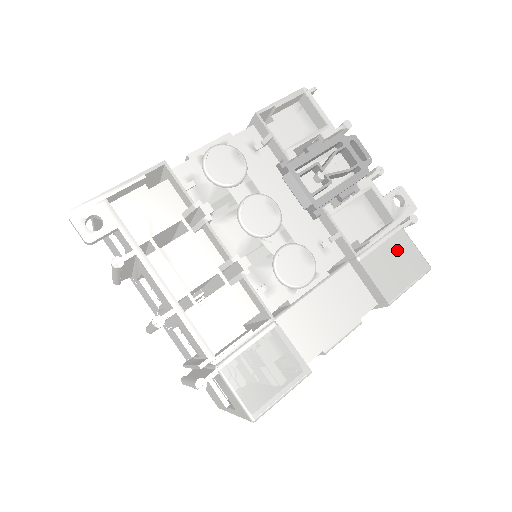
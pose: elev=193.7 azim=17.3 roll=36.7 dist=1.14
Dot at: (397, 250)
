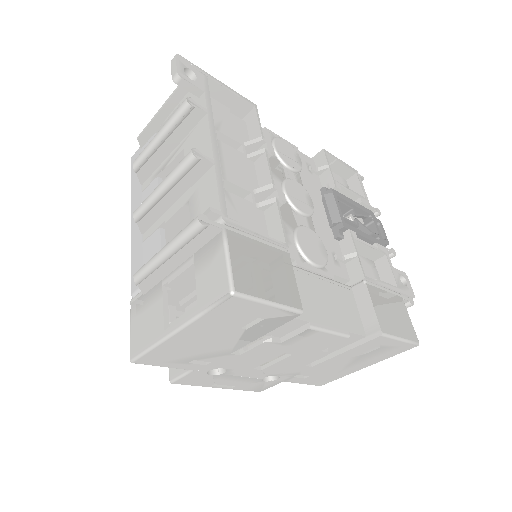
Dot at: (396, 306)
